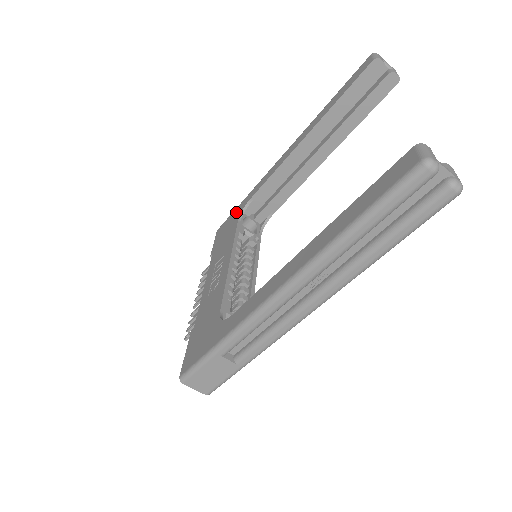
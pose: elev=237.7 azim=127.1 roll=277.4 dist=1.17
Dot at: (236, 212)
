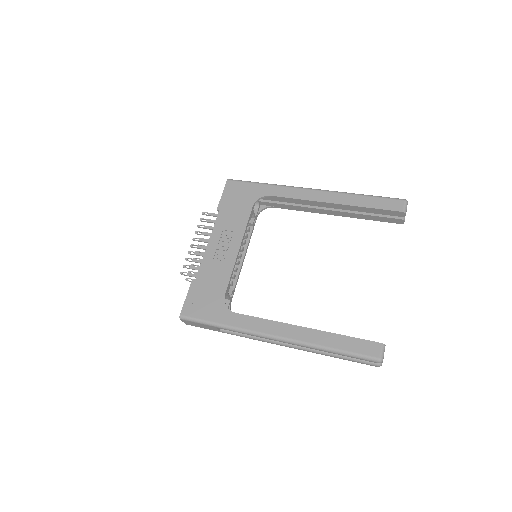
Dot at: (253, 190)
